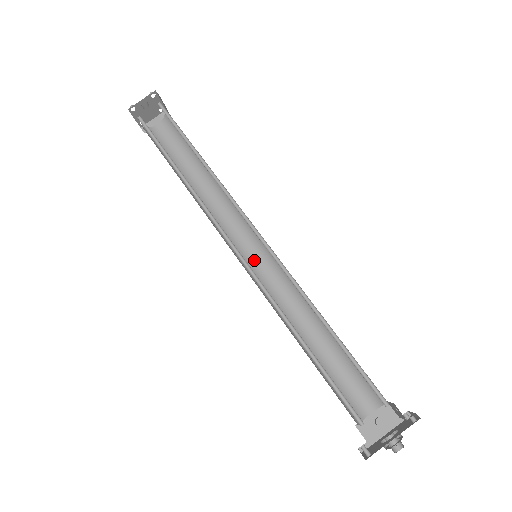
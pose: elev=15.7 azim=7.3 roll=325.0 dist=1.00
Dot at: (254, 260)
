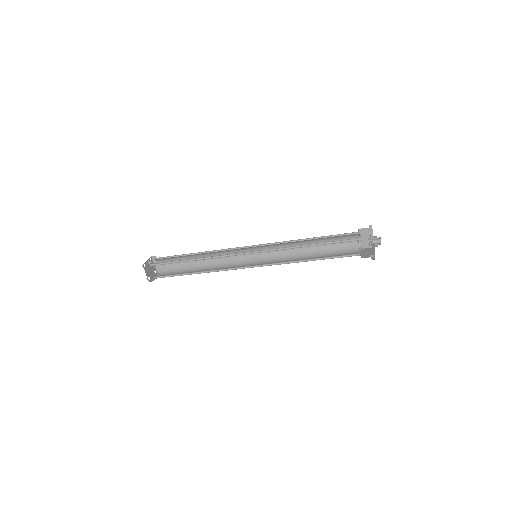
Dot at: occluded
